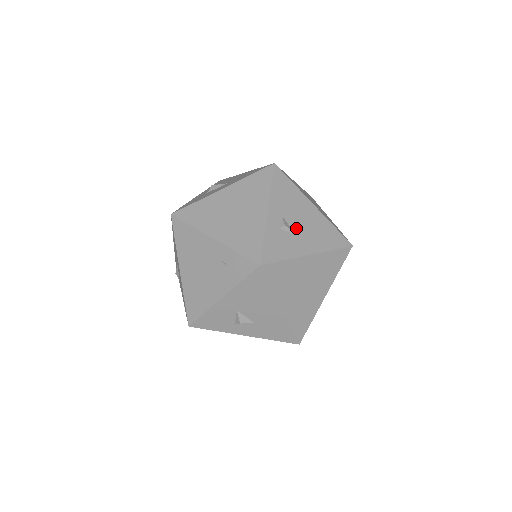
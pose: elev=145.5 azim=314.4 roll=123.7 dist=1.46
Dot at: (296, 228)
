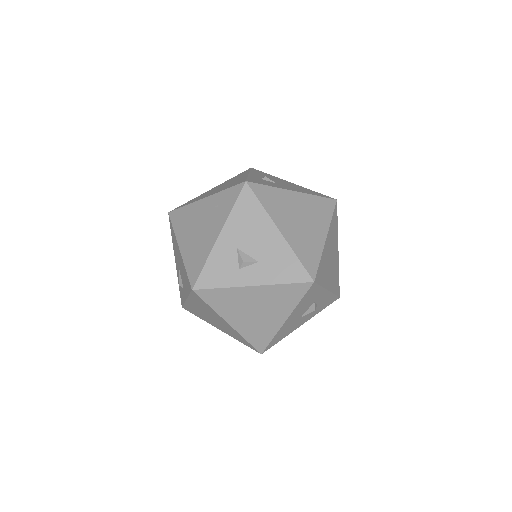
Dot at: (277, 183)
